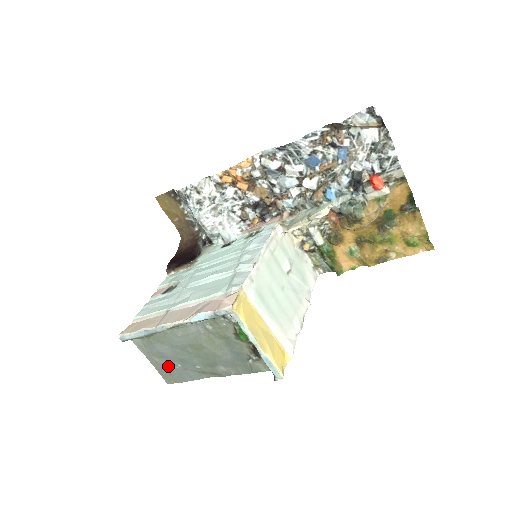
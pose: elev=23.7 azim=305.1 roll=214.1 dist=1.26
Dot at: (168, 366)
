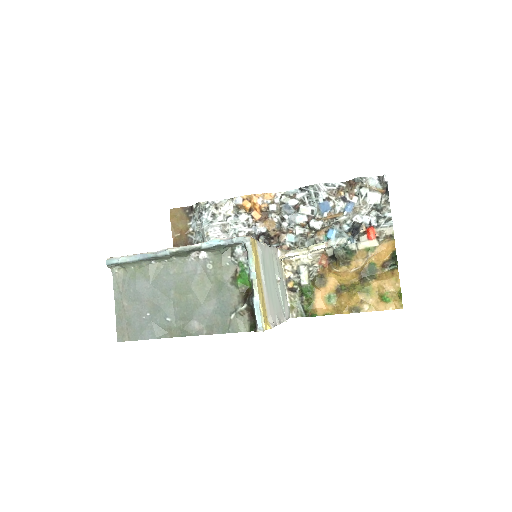
Dot at: (134, 314)
